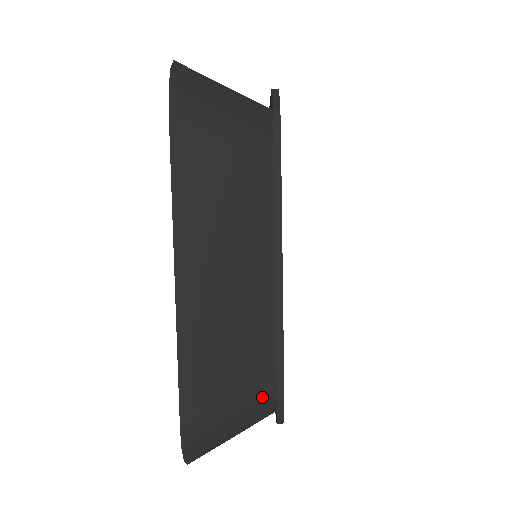
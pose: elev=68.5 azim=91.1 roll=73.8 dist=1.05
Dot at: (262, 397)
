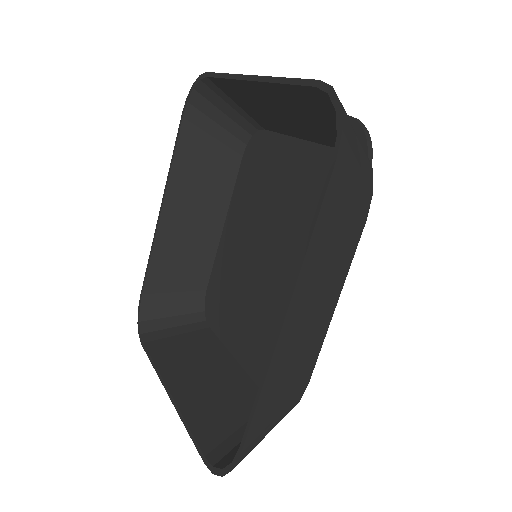
Dot at: occluded
